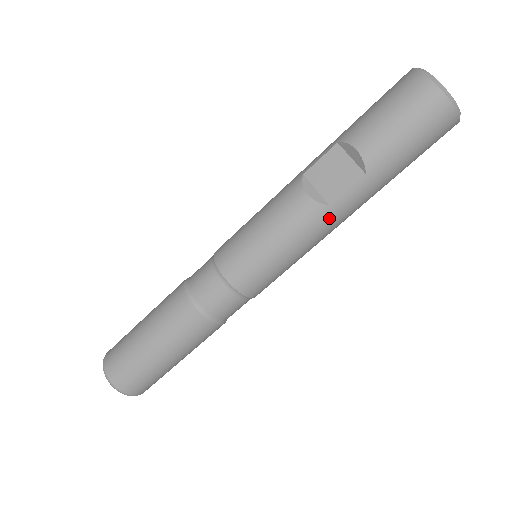
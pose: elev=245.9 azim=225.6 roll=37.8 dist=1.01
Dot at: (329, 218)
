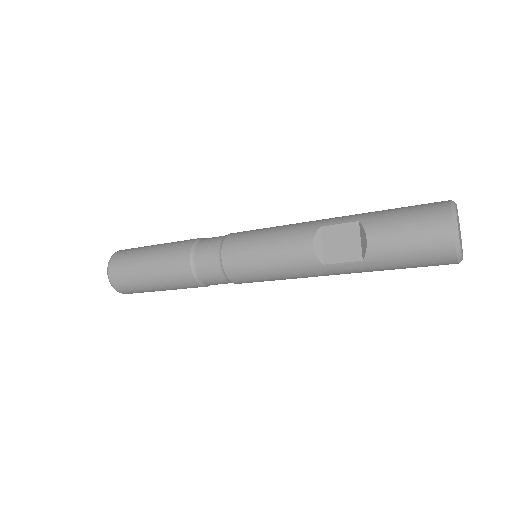
Dot at: (319, 271)
